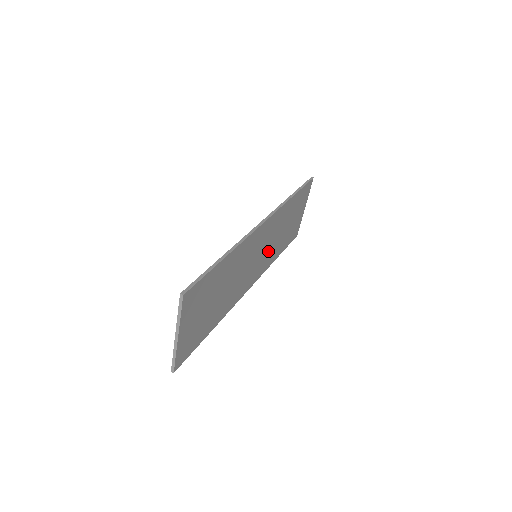
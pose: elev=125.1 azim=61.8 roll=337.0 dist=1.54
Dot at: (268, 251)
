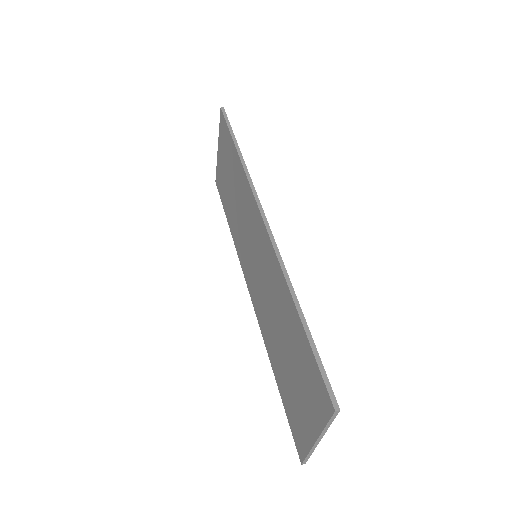
Dot at: occluded
